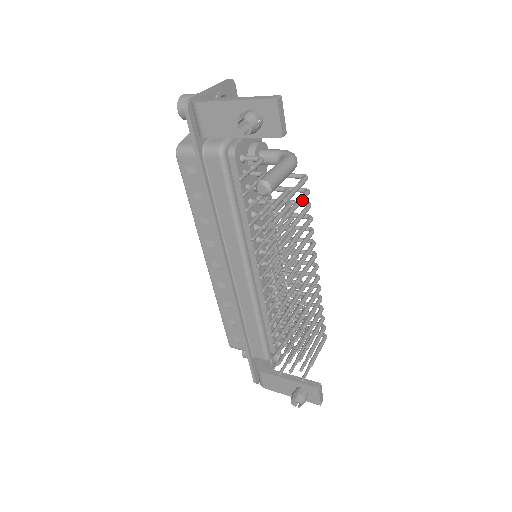
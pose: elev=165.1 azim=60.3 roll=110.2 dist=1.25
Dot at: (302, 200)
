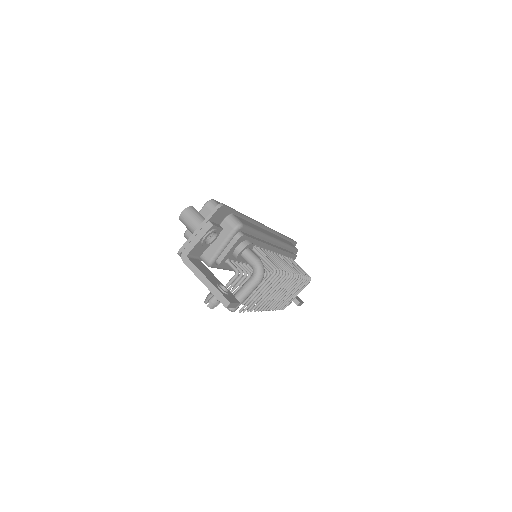
Dot at: occluded
